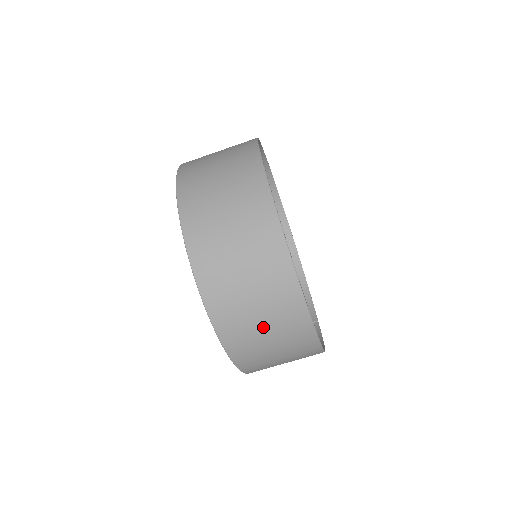
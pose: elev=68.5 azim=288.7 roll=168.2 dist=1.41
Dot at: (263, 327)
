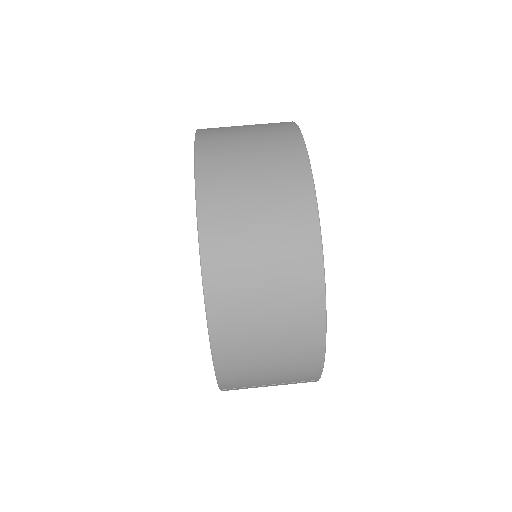
Dot at: (253, 184)
